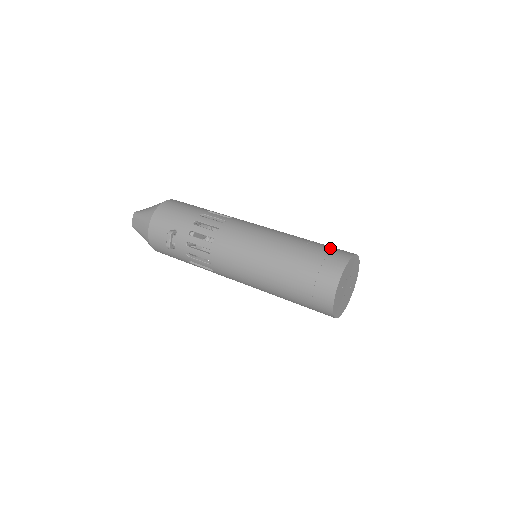
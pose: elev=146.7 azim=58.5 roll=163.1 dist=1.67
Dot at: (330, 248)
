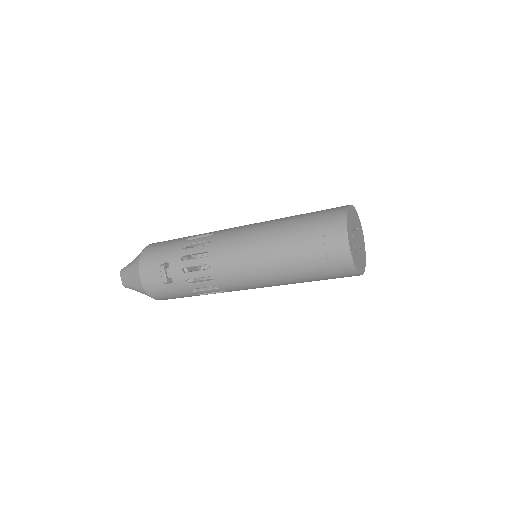
Dot at: occluded
